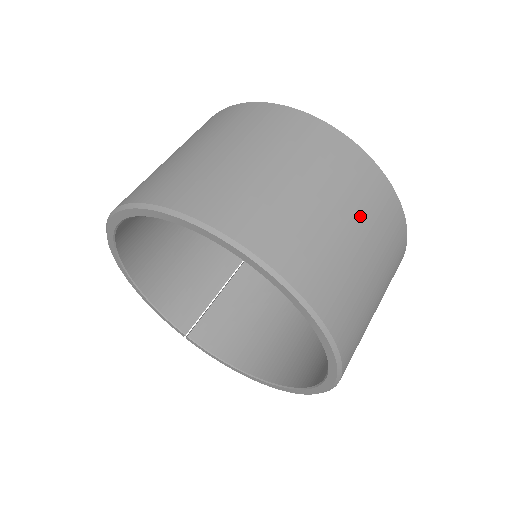
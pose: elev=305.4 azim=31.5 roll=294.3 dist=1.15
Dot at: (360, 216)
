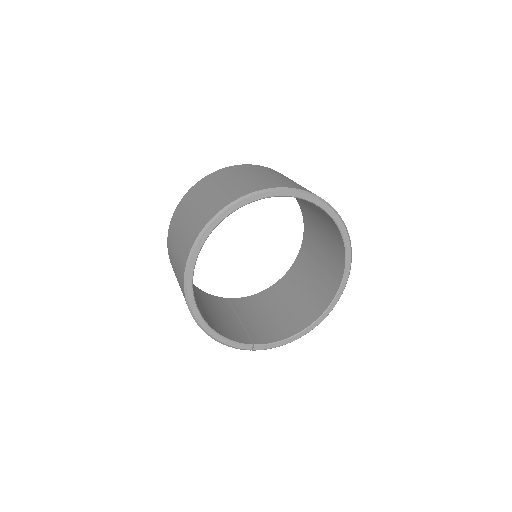
Dot at: occluded
